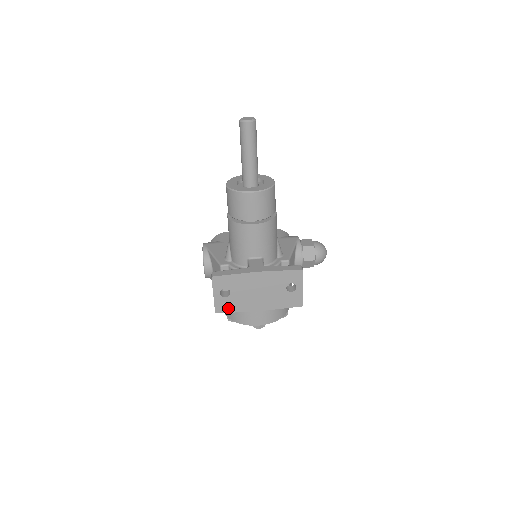
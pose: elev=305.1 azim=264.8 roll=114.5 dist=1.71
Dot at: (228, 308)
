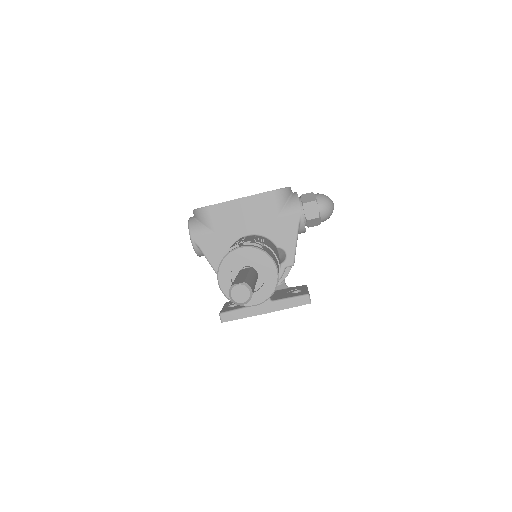
Dot at: occluded
